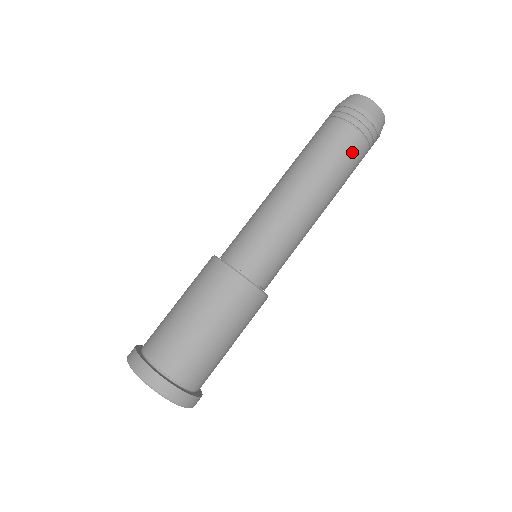
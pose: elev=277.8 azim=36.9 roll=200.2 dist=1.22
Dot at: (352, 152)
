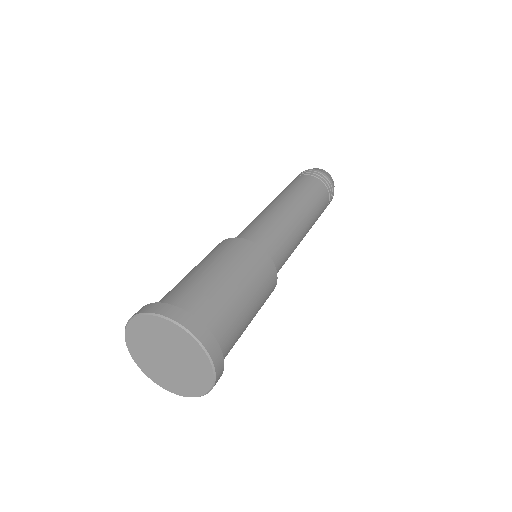
Dot at: (312, 184)
